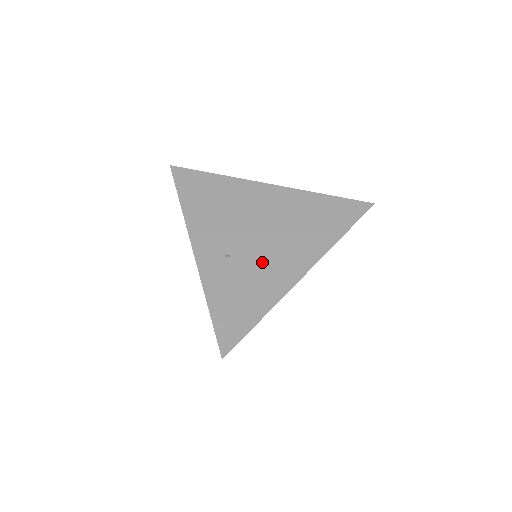
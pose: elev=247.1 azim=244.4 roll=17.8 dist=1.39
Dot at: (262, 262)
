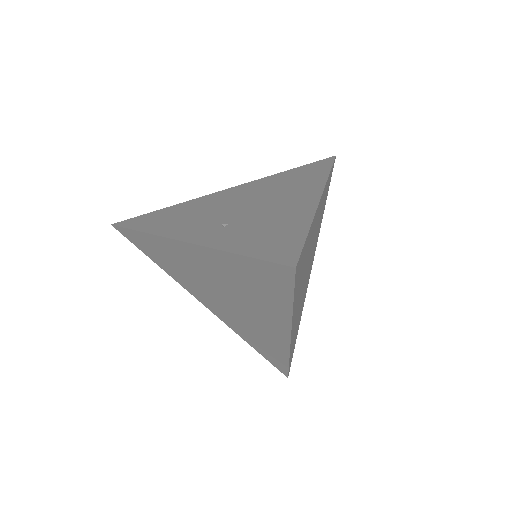
Dot at: (267, 211)
